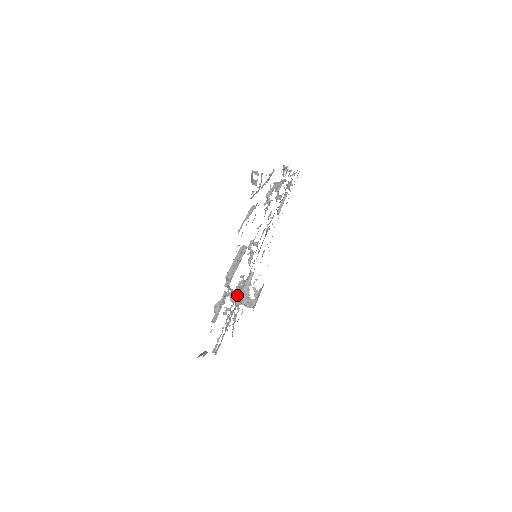
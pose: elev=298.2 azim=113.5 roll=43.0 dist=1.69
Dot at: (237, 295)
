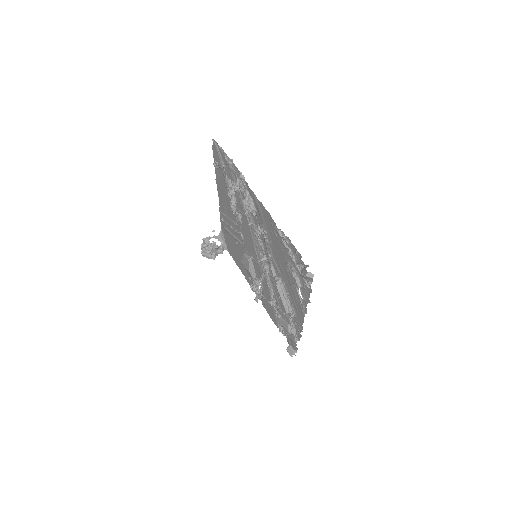
Dot at: (257, 286)
